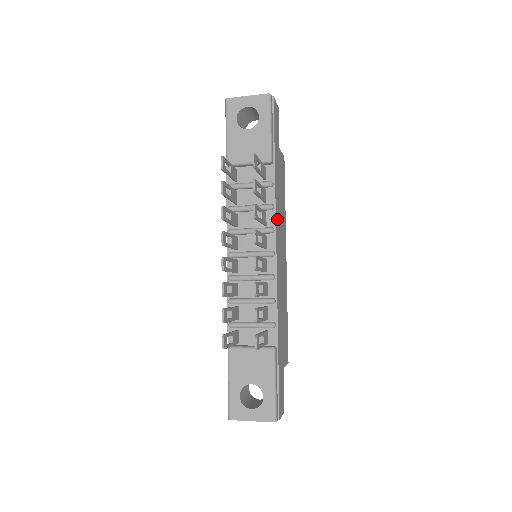
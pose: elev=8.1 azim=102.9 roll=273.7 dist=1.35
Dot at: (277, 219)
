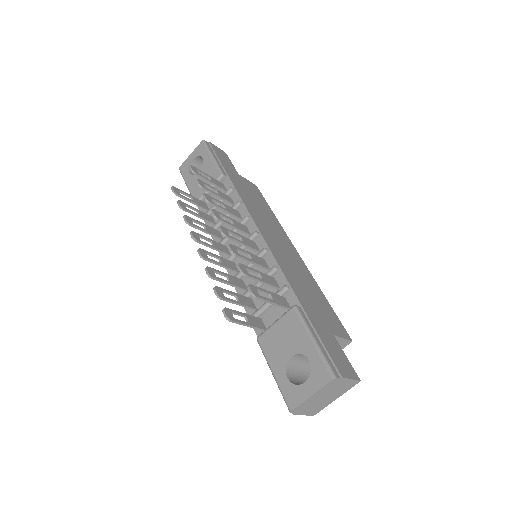
Dot at: (252, 212)
